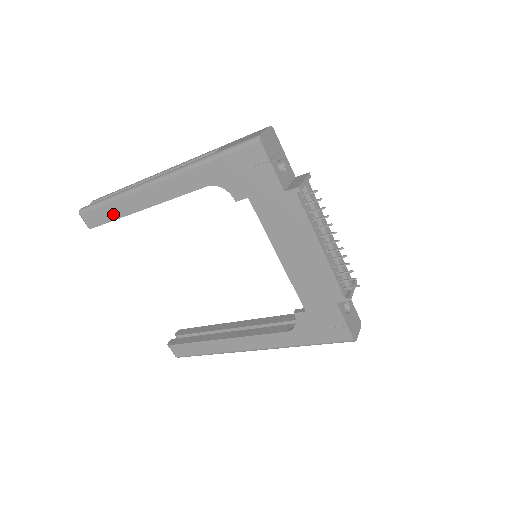
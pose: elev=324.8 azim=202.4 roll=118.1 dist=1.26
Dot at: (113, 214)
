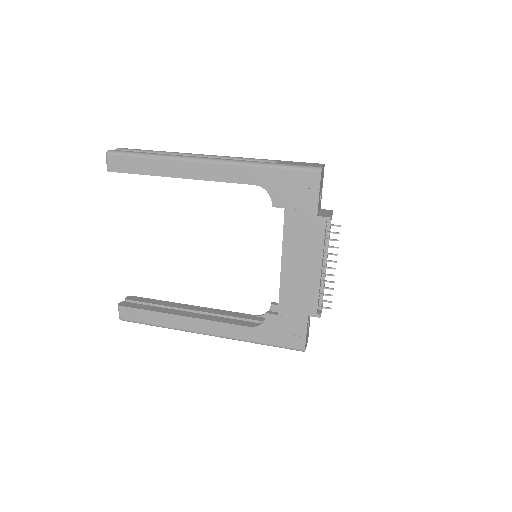
Dot at: (145, 169)
